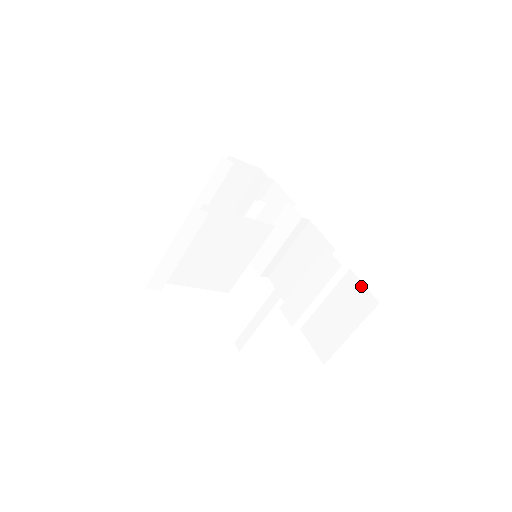
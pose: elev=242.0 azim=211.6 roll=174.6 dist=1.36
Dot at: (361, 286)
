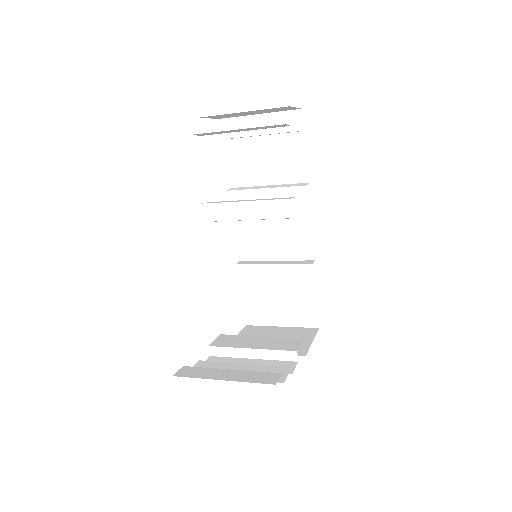
Dot at: (315, 306)
